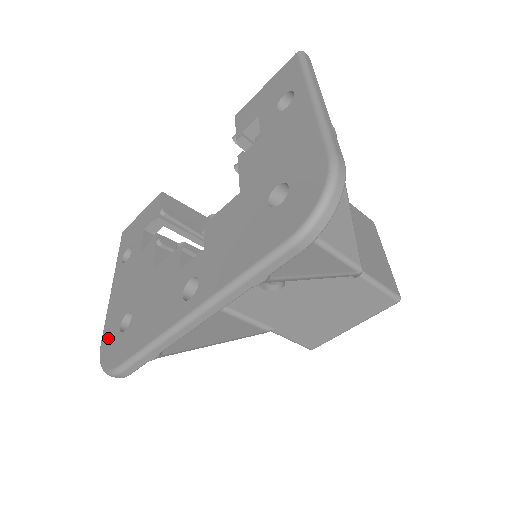
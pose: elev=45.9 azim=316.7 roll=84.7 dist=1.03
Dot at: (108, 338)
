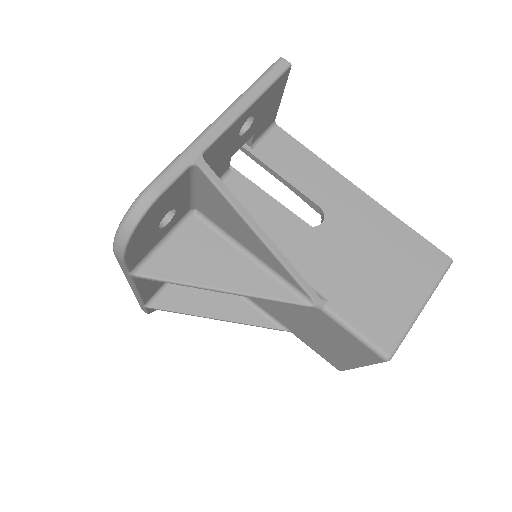
Dot at: occluded
